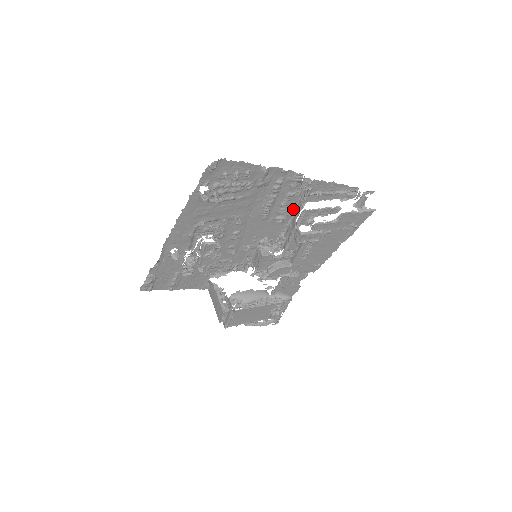
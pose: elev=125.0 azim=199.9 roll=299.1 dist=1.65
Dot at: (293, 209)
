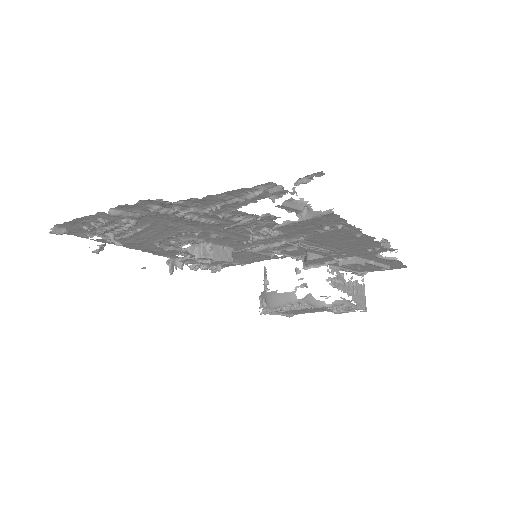
Dot at: (236, 210)
